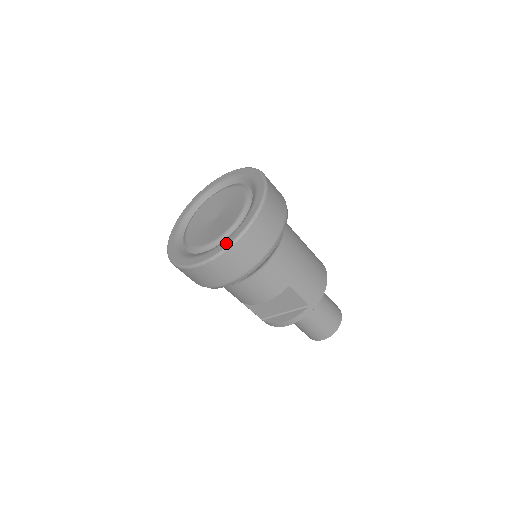
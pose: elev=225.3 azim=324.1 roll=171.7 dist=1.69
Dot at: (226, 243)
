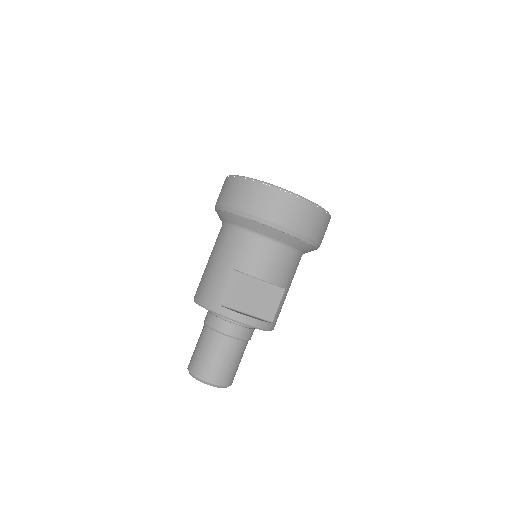
Dot at: occluded
